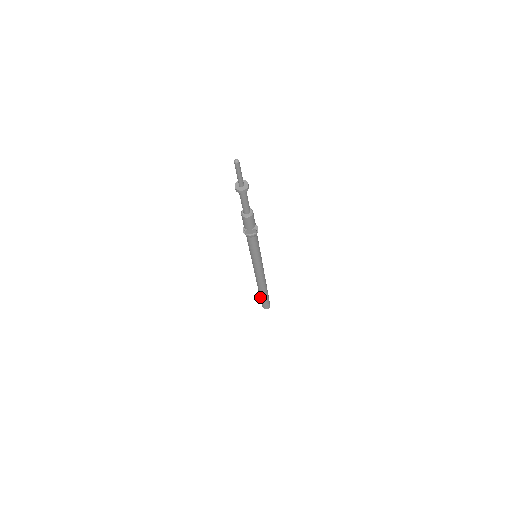
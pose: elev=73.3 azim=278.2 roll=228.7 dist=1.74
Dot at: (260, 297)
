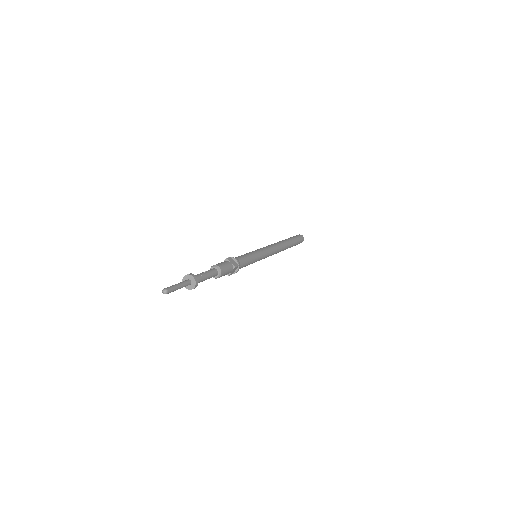
Dot at: occluded
